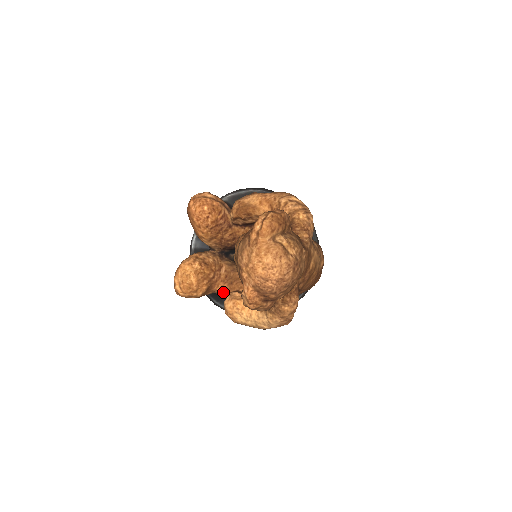
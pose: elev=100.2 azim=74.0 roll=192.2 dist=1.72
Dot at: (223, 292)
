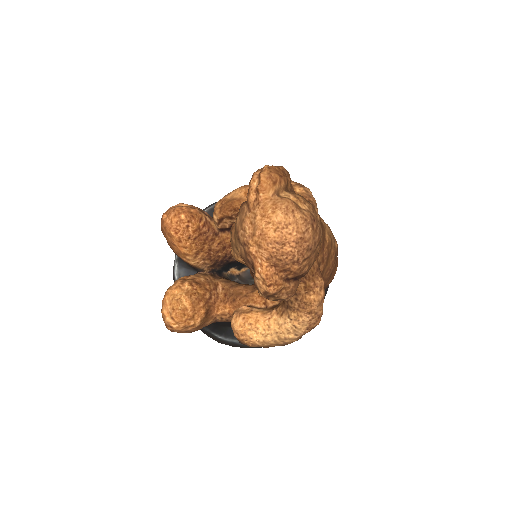
Dot at: (226, 315)
